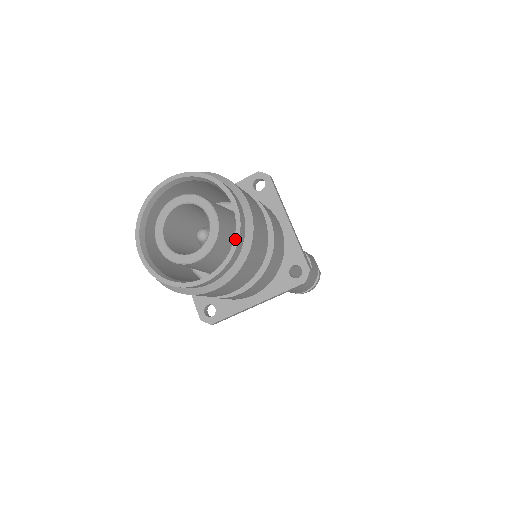
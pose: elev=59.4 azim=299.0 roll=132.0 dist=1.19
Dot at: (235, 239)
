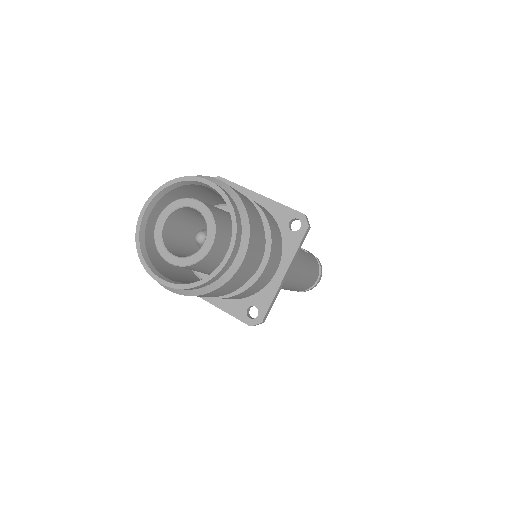
Dot at: (228, 205)
